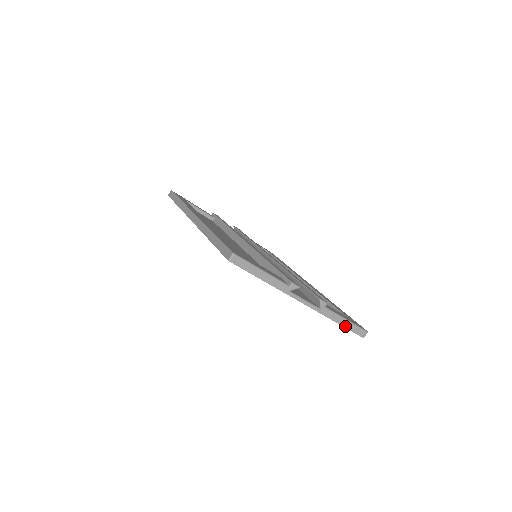
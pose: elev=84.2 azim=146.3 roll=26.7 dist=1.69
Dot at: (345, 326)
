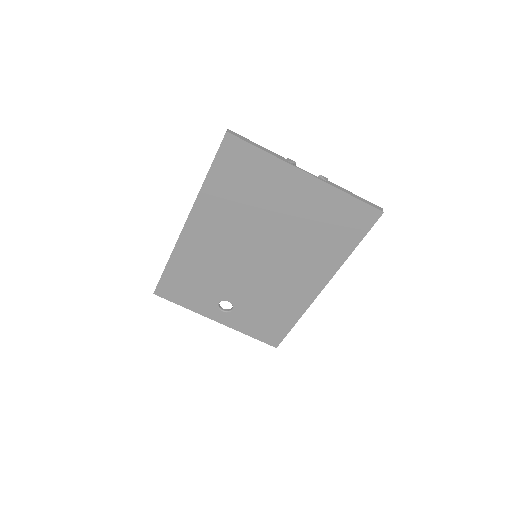
Dot at: (357, 198)
